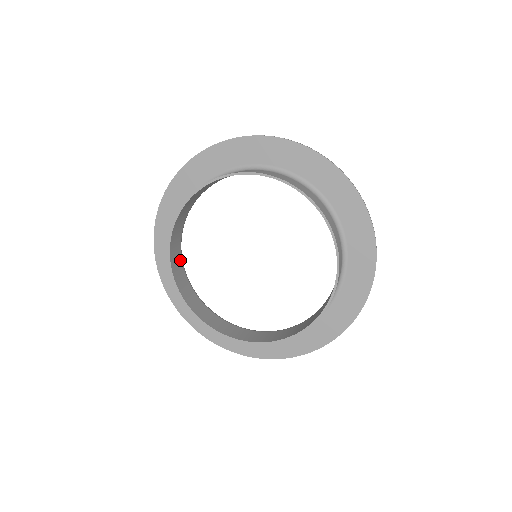
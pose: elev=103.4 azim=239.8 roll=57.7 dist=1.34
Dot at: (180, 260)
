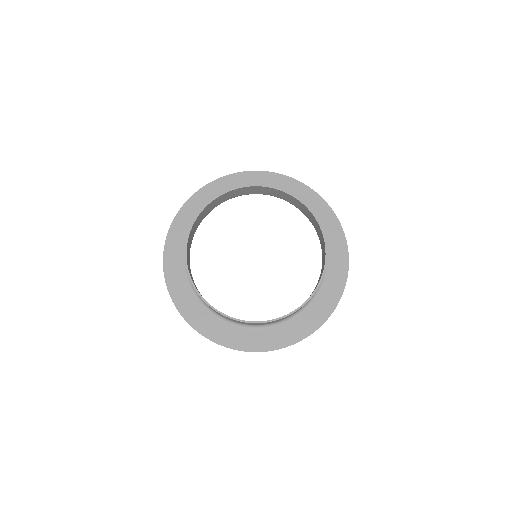
Dot at: (191, 274)
